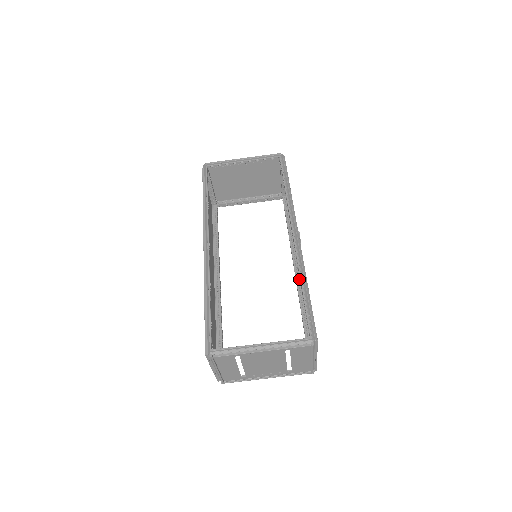
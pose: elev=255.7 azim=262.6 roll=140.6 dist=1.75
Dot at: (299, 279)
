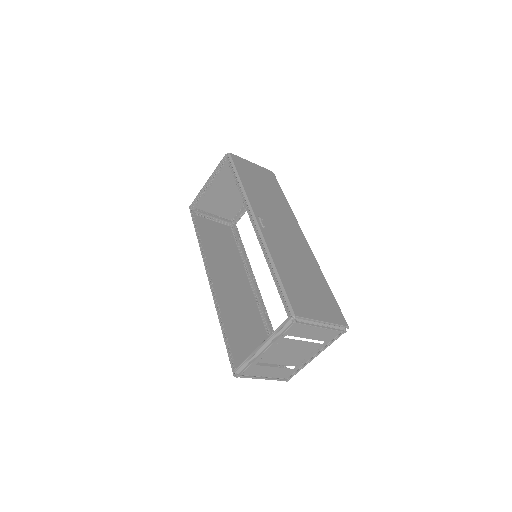
Dot at: occluded
